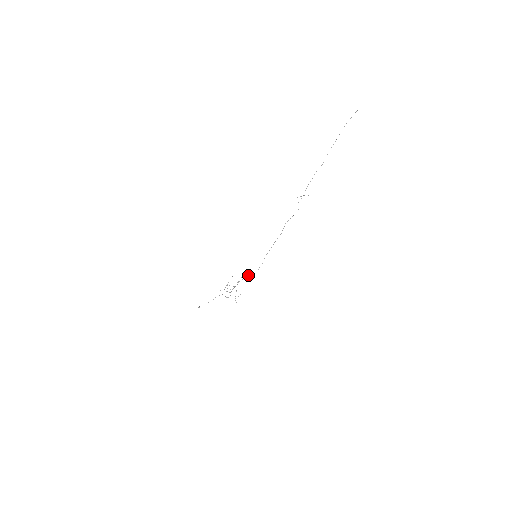
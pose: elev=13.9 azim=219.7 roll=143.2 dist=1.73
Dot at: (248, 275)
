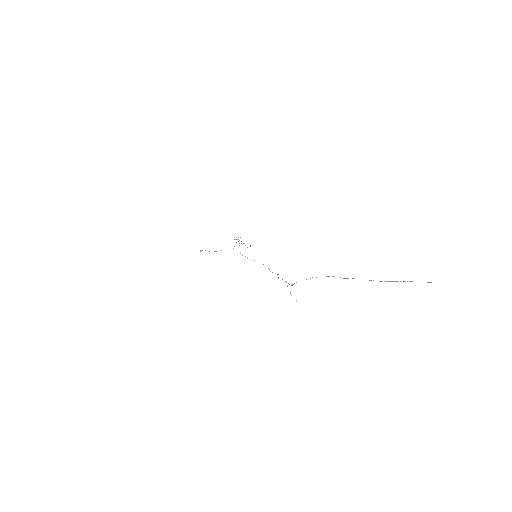
Dot at: occluded
